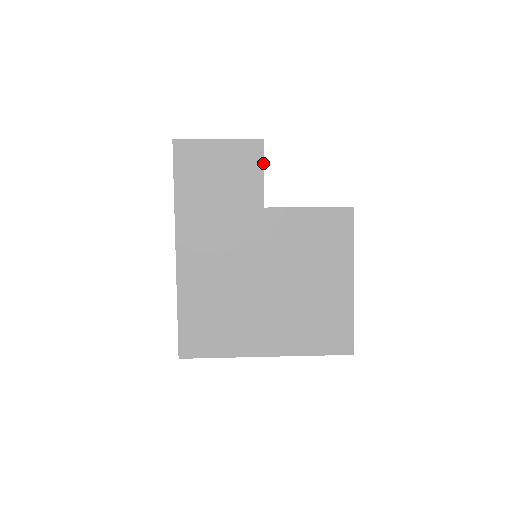
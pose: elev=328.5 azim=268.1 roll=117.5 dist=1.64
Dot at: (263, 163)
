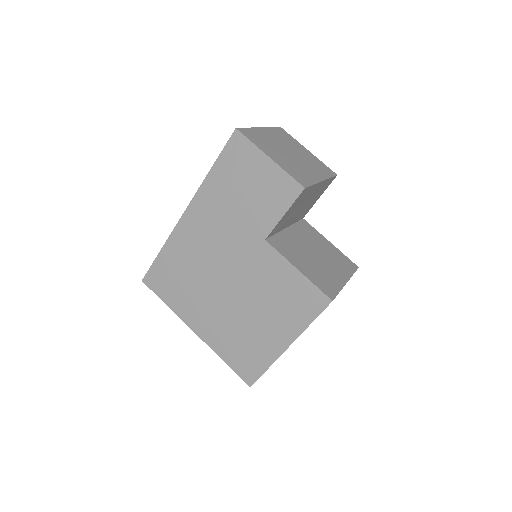
Dot at: (290, 207)
